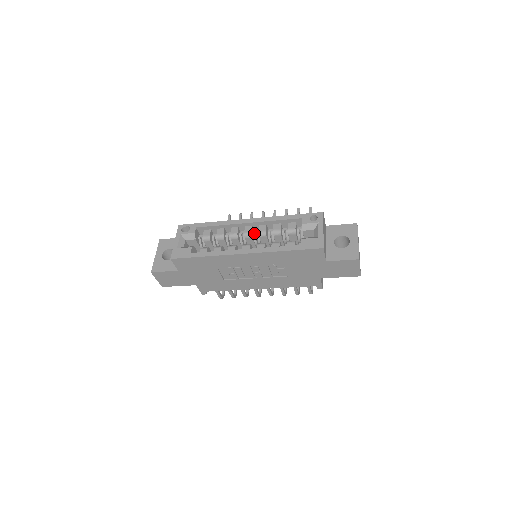
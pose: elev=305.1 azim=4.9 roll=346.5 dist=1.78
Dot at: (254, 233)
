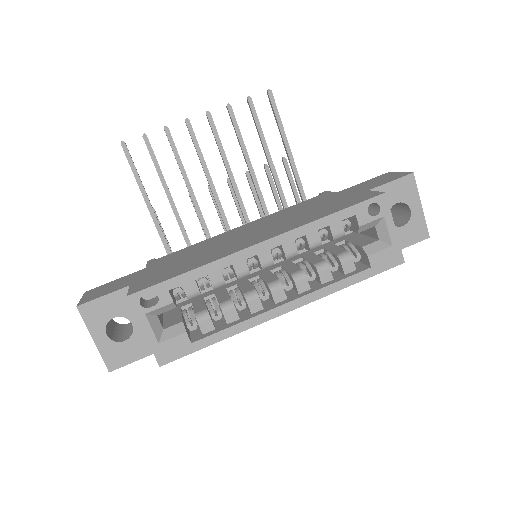
Dot at: (273, 256)
